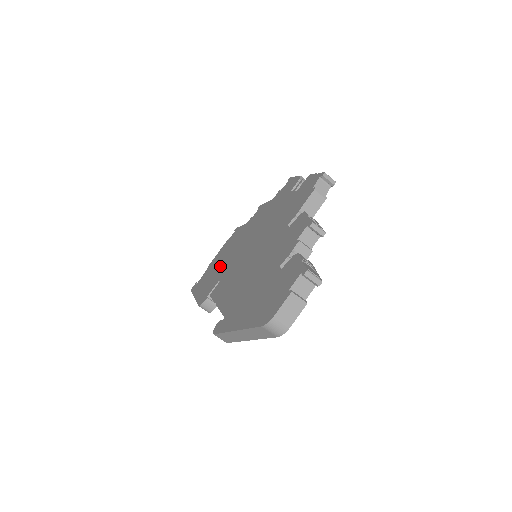
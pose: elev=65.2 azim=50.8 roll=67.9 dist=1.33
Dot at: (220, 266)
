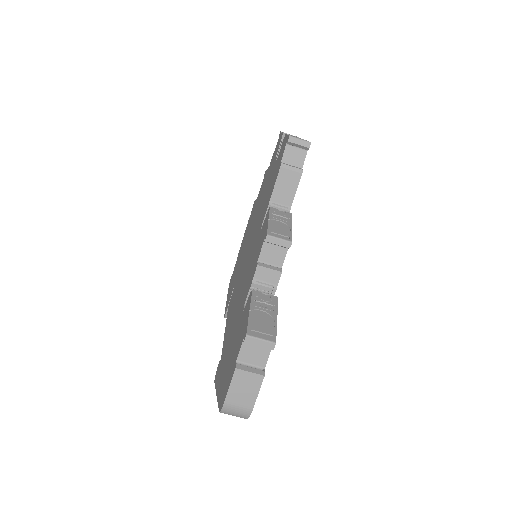
Dot at: occluded
